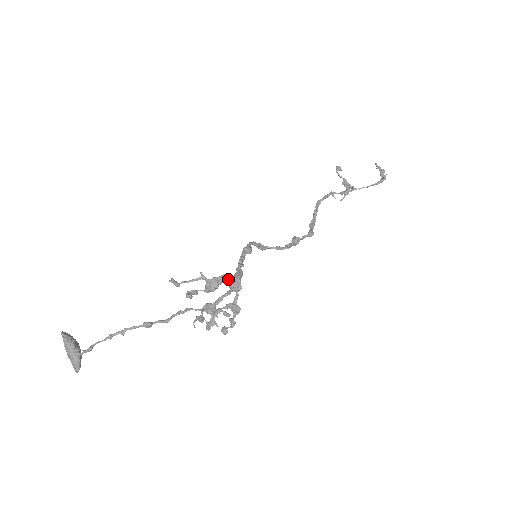
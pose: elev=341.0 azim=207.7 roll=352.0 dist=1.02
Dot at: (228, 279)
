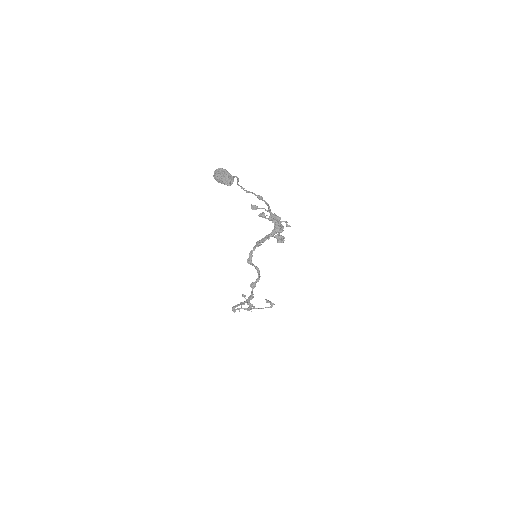
Dot at: occluded
